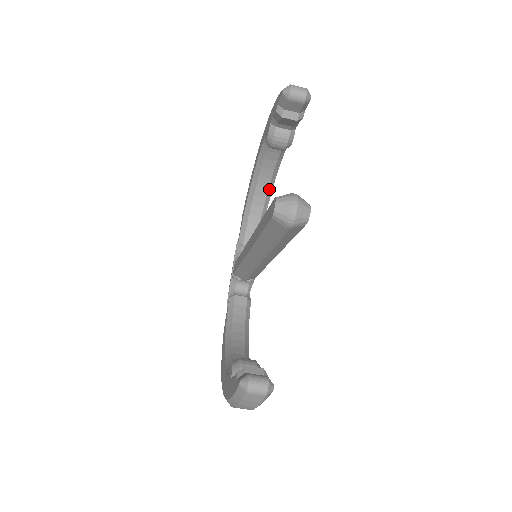
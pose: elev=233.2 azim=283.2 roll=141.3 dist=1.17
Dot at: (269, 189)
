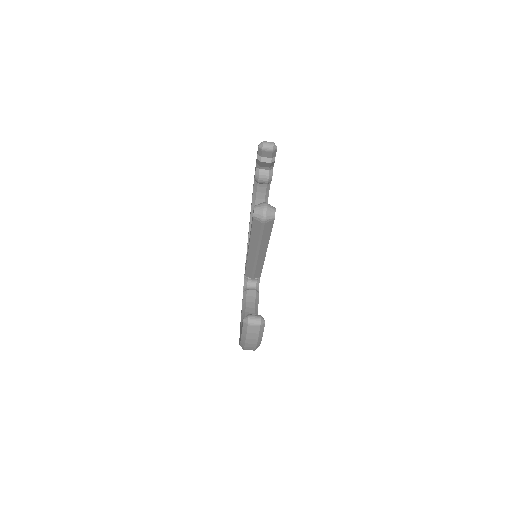
Dot at: occluded
